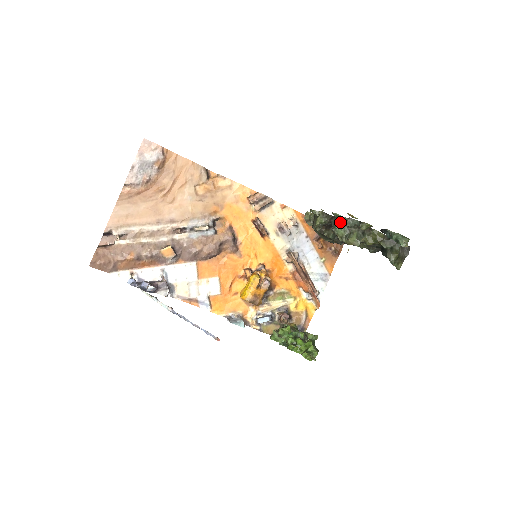
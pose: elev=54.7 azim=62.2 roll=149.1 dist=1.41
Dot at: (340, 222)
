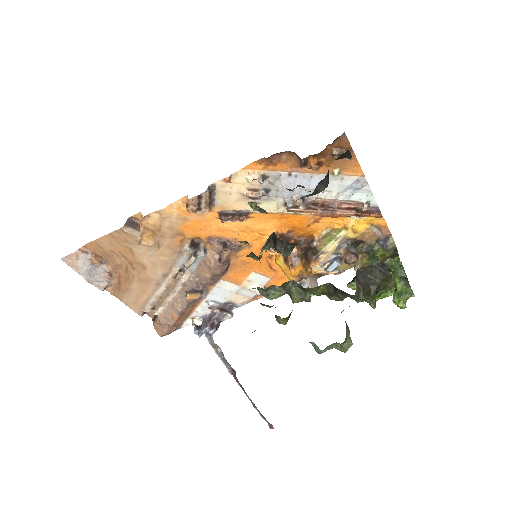
Dot at: (262, 291)
